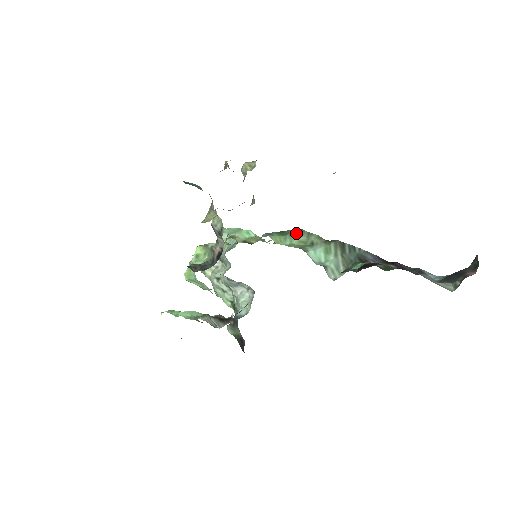
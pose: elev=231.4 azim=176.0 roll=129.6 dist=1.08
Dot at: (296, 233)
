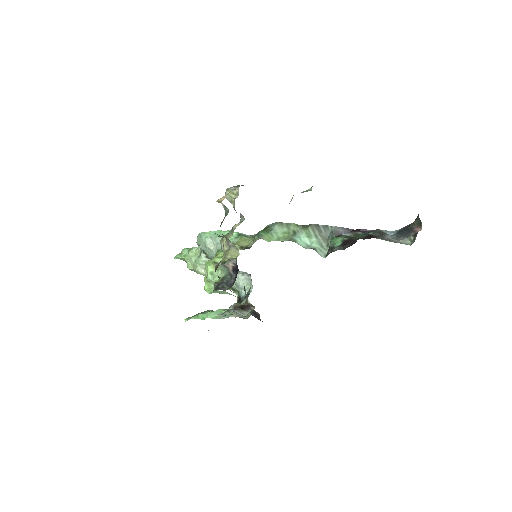
Dot at: (278, 227)
